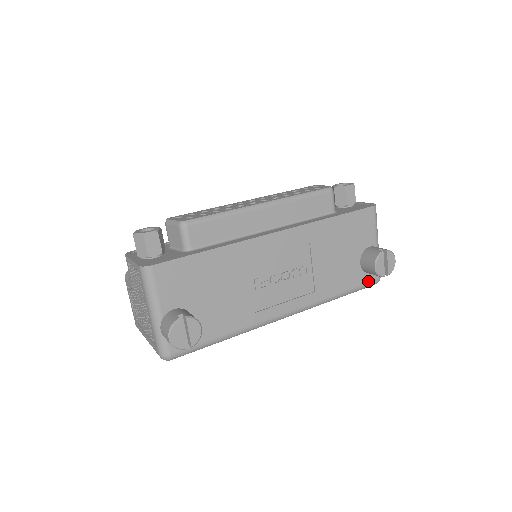
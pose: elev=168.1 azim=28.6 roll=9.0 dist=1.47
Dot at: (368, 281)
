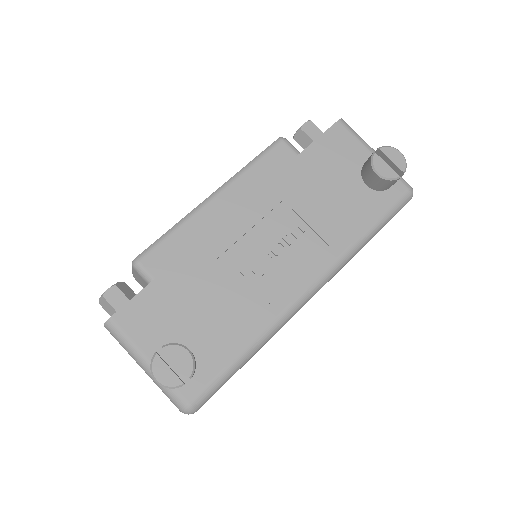
Dot at: (395, 199)
